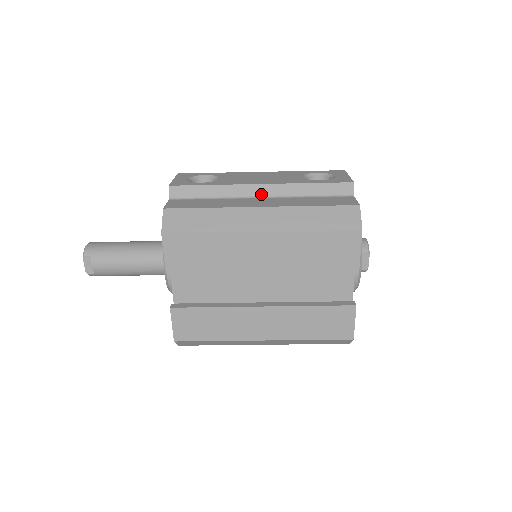
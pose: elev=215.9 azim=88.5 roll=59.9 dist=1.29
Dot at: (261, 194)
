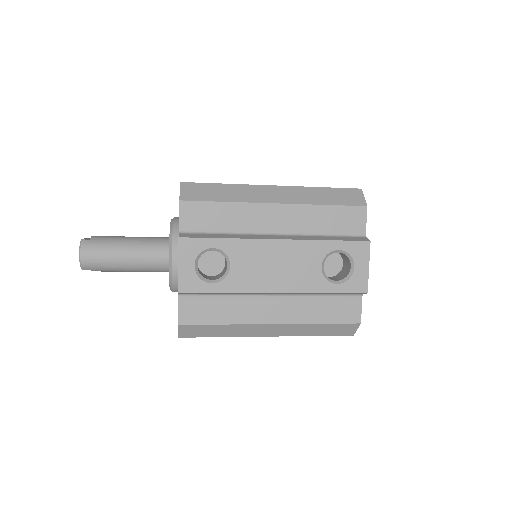
Dot at: (274, 294)
